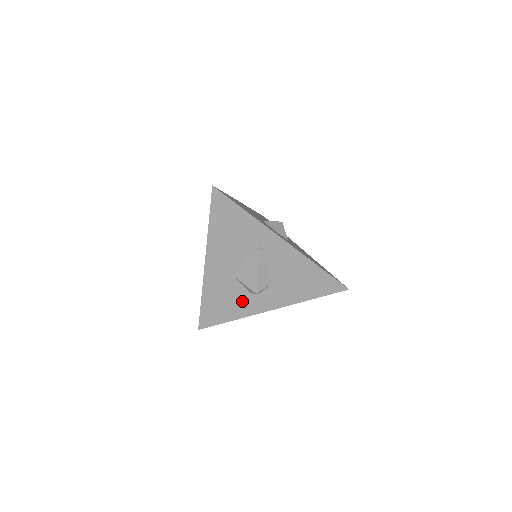
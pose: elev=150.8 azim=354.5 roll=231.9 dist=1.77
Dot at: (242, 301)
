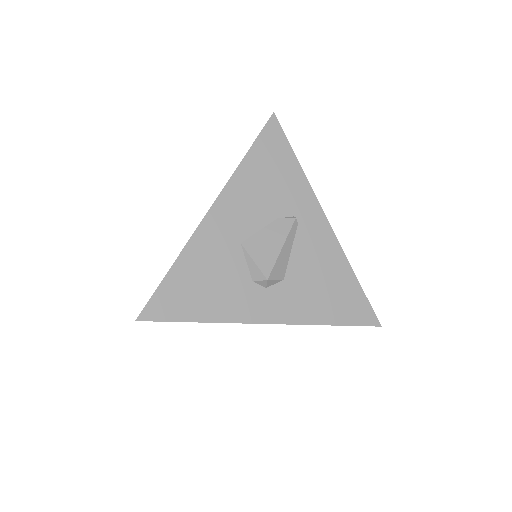
Dot at: (234, 291)
